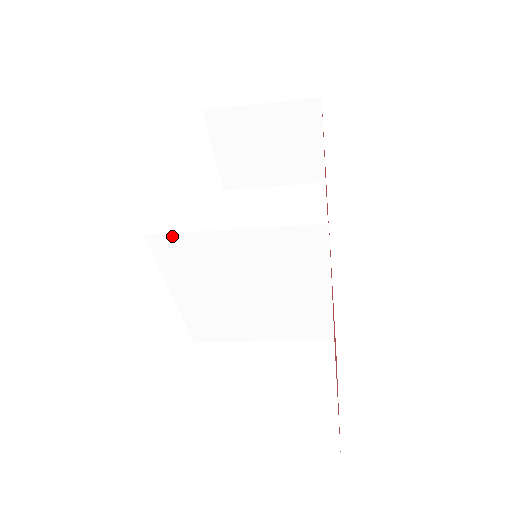
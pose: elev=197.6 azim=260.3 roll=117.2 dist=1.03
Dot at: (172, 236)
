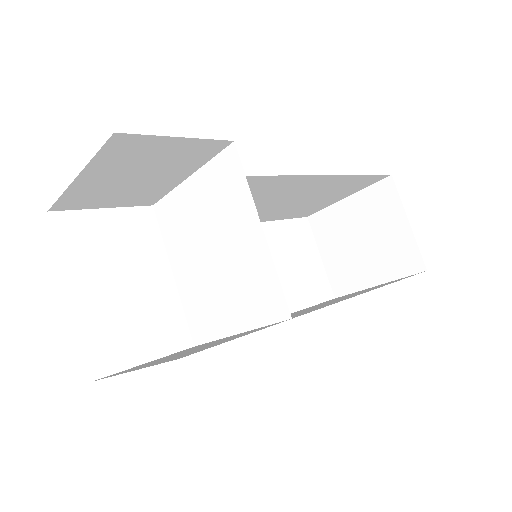
Dot at: (164, 200)
